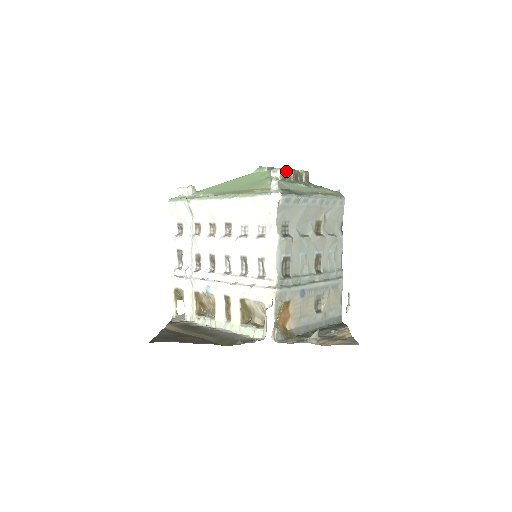
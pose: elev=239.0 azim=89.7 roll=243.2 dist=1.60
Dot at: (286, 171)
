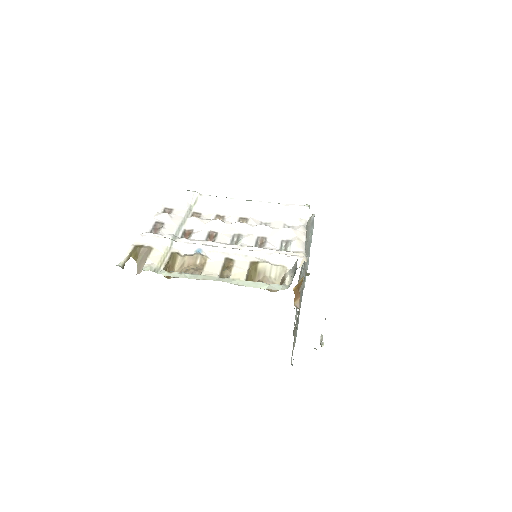
Dot at: occluded
